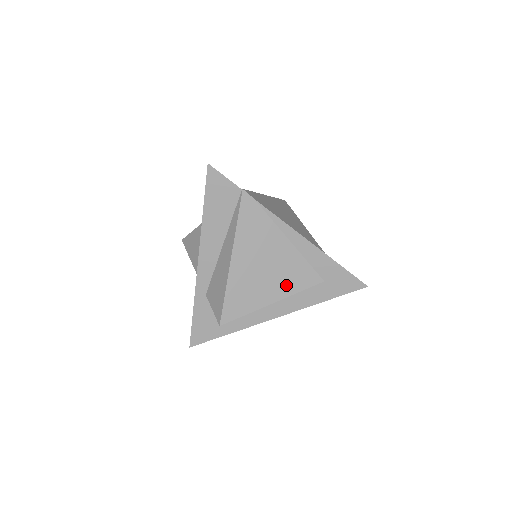
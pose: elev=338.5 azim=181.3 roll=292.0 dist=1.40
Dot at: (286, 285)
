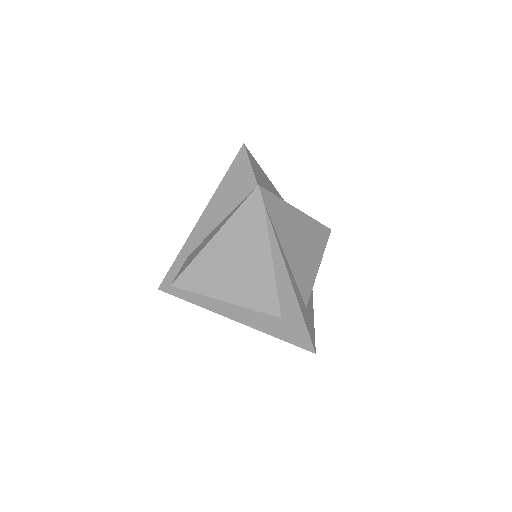
Dot at: (245, 295)
